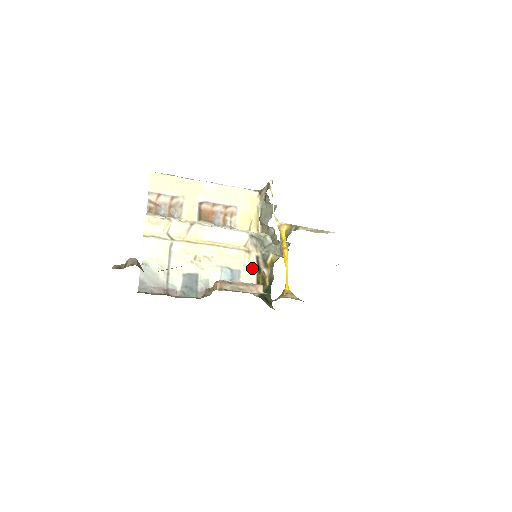
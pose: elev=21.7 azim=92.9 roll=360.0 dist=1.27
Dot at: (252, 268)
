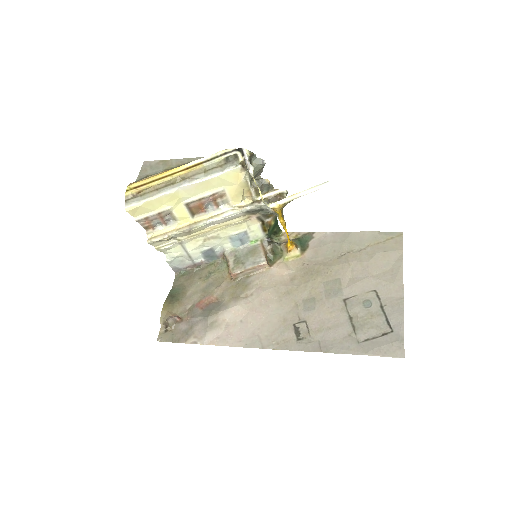
Dot at: (256, 224)
